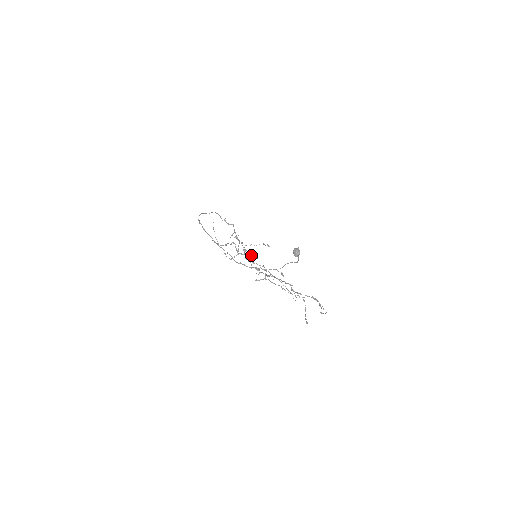
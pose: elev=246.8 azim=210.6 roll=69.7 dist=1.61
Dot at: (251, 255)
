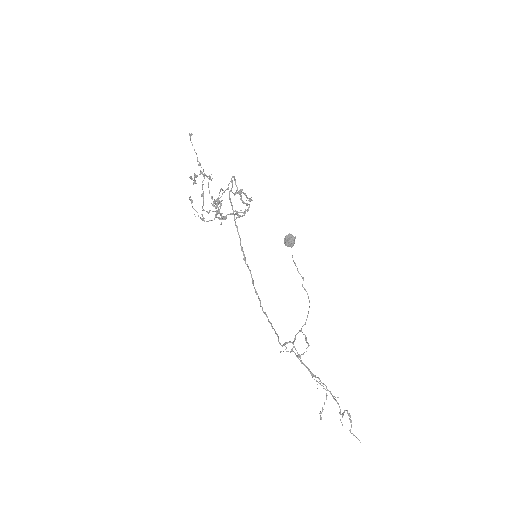
Dot at: occluded
